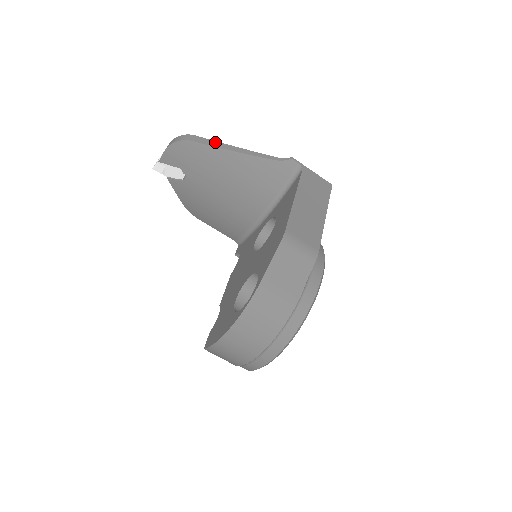
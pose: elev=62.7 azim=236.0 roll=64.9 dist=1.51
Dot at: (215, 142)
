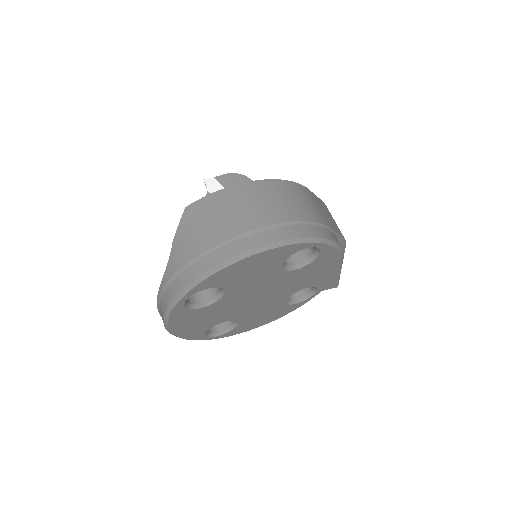
Dot at: occluded
